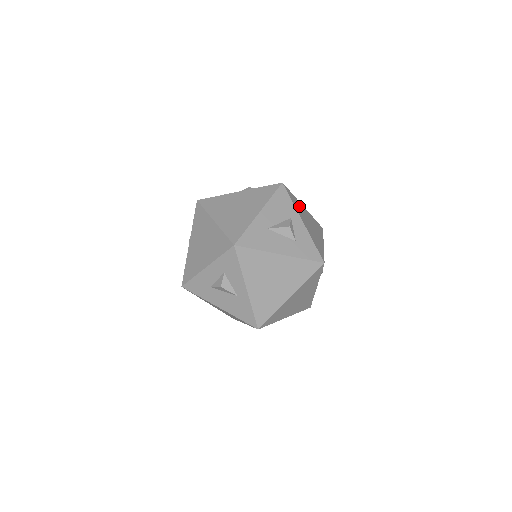
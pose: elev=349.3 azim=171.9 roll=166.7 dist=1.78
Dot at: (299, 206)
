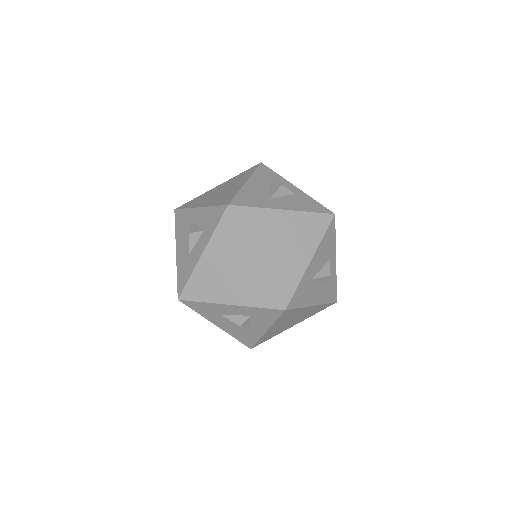
Dot at: occluded
